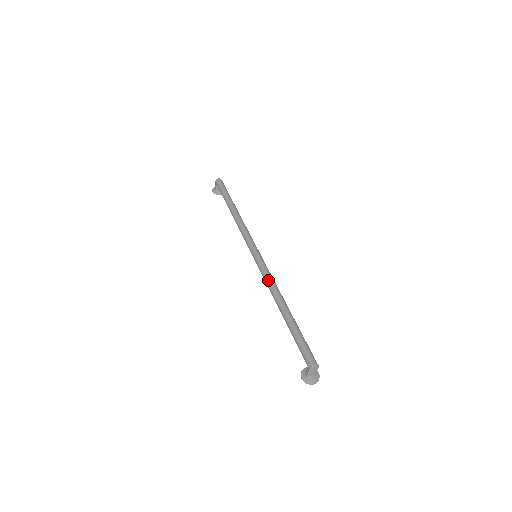
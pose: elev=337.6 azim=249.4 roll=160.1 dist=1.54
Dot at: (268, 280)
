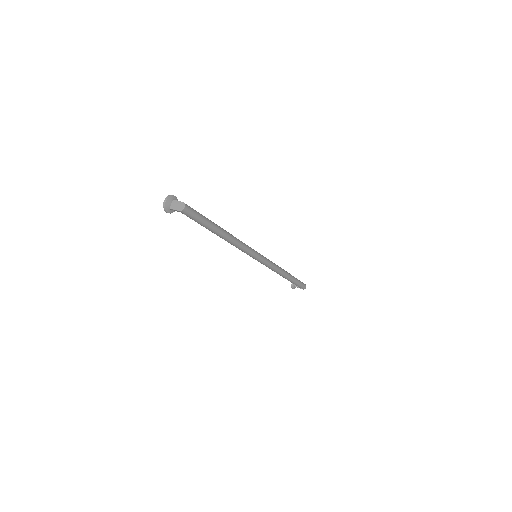
Dot at: (274, 270)
